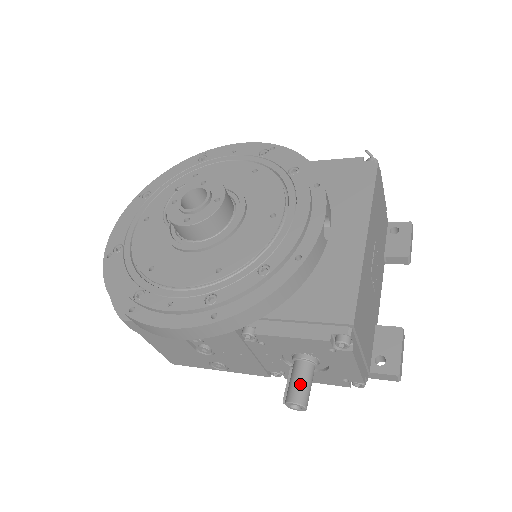
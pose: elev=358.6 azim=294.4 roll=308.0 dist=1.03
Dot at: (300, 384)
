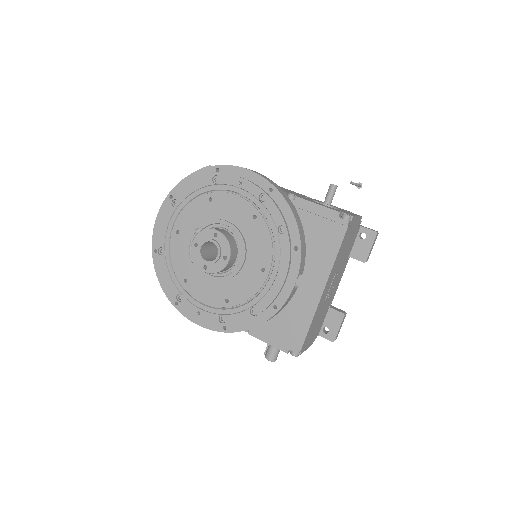
Dot at: (273, 352)
